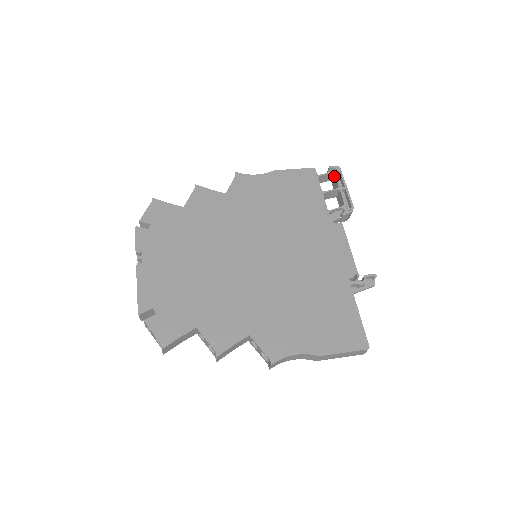
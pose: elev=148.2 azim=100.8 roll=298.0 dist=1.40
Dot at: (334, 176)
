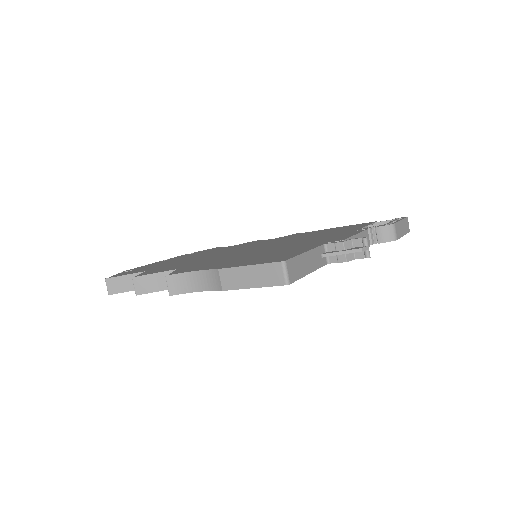
Dot at: occluded
